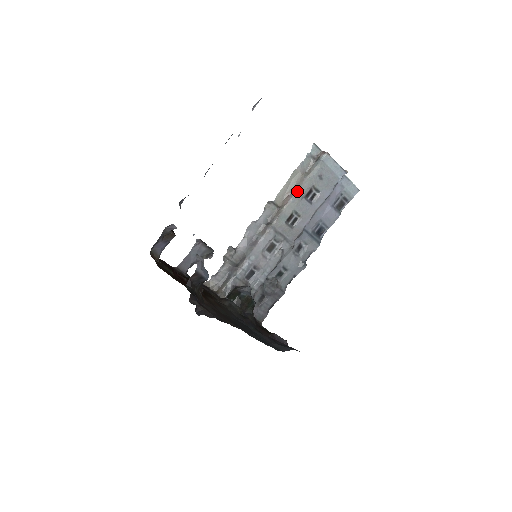
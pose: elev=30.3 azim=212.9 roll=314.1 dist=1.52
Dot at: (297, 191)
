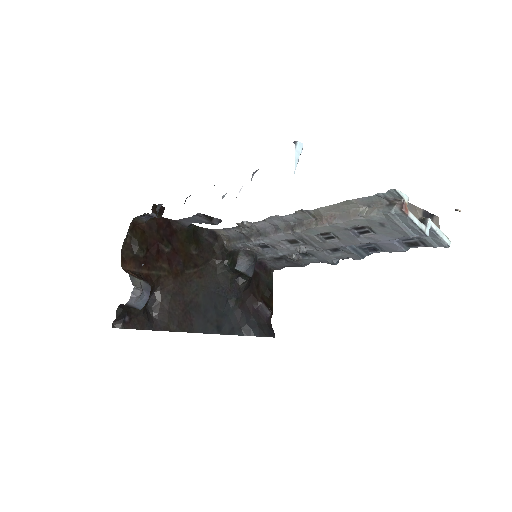
Dot at: (341, 221)
